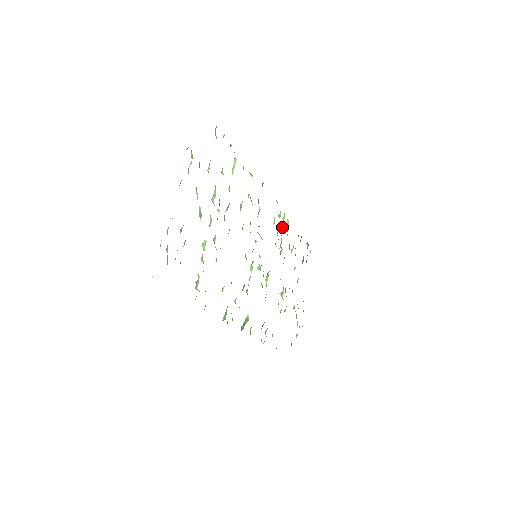
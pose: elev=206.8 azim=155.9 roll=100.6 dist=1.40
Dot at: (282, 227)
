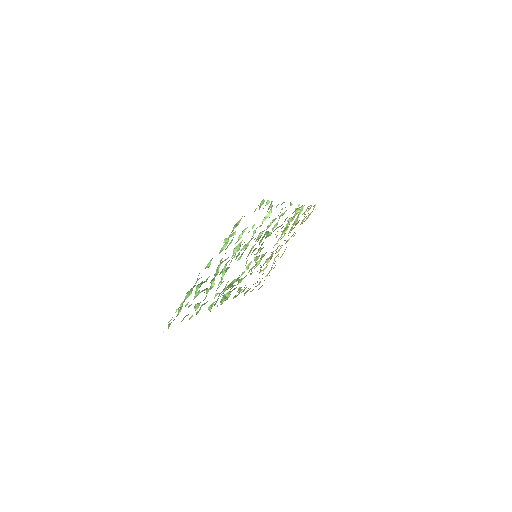
Dot at: (294, 217)
